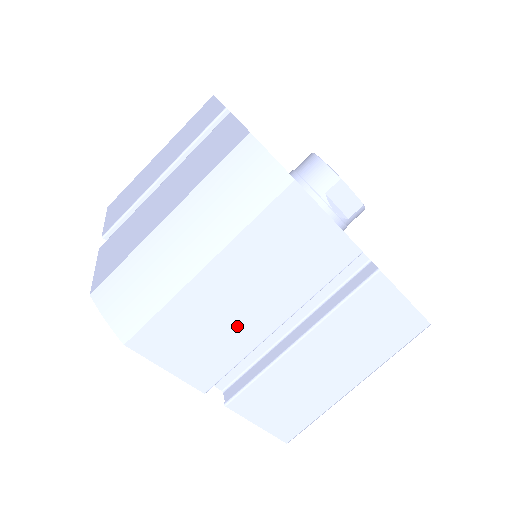
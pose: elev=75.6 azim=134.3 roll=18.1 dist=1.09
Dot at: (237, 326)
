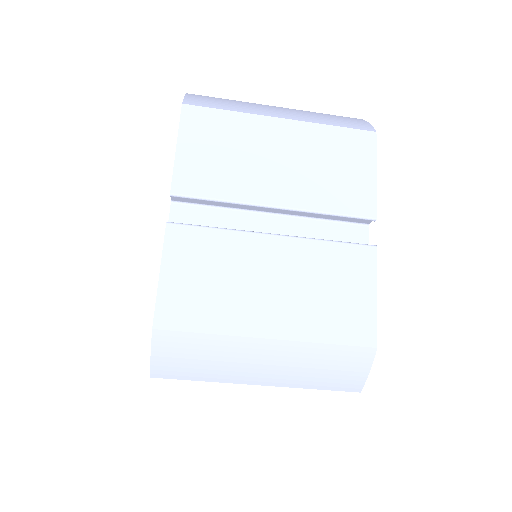
Dot at: occluded
